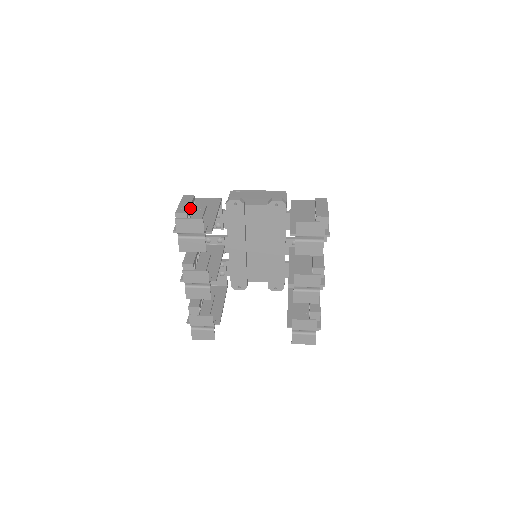
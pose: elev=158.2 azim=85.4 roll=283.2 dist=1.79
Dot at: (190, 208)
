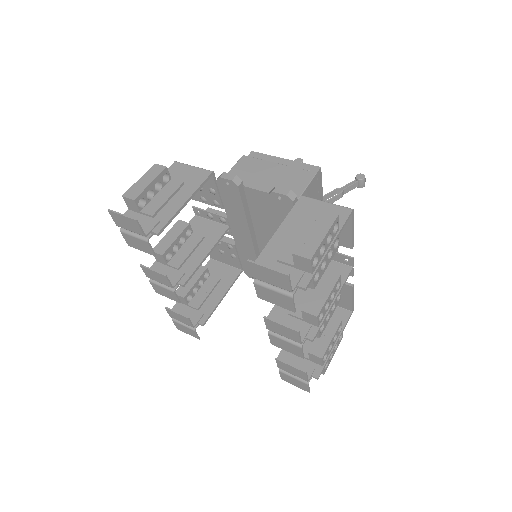
Dot at: (149, 188)
